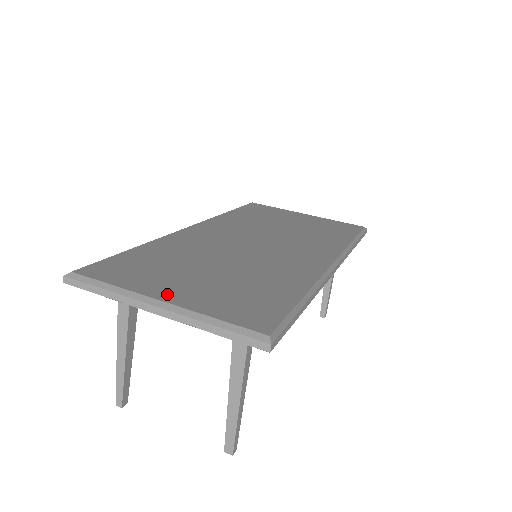
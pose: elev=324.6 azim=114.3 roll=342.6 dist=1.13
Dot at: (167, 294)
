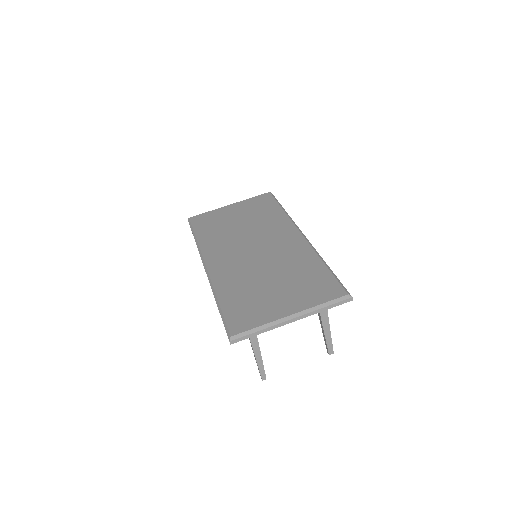
Dot at: (285, 311)
